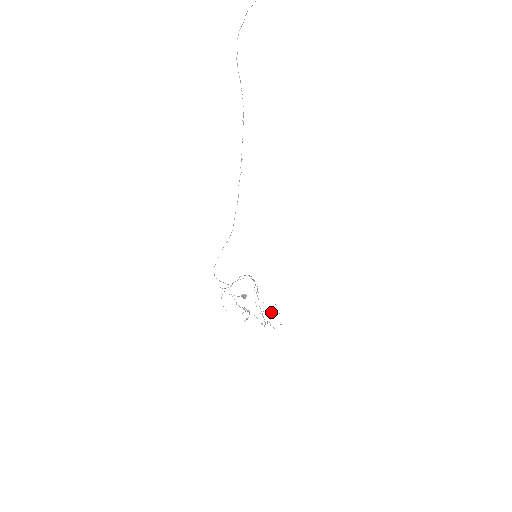
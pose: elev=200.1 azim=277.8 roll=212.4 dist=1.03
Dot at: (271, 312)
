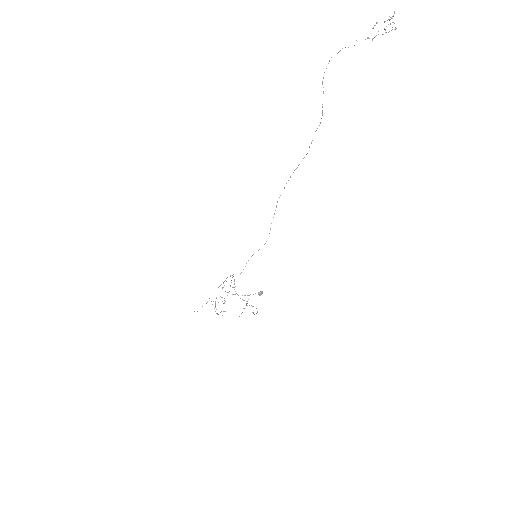
Dot at: (247, 301)
